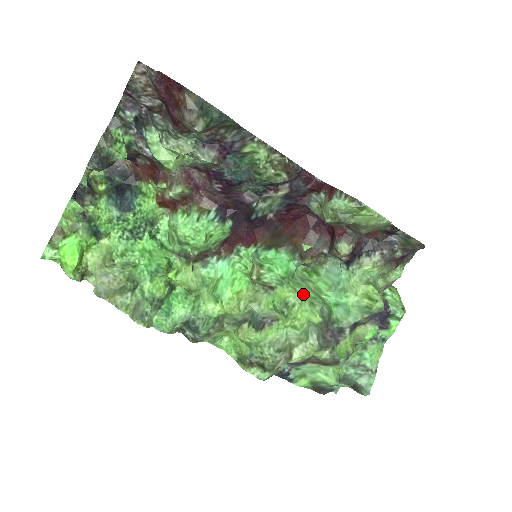
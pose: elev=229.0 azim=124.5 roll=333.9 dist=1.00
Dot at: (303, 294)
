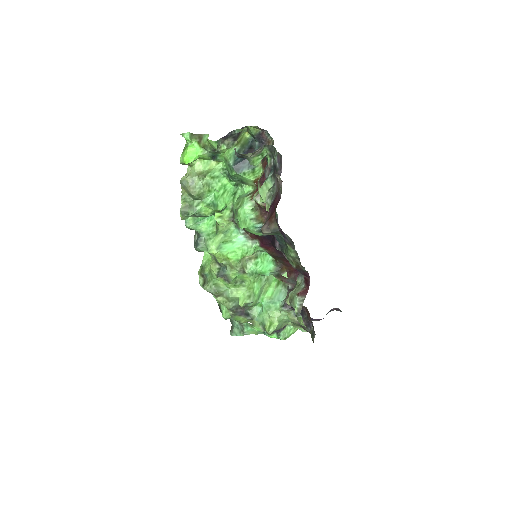
Dot at: (254, 288)
